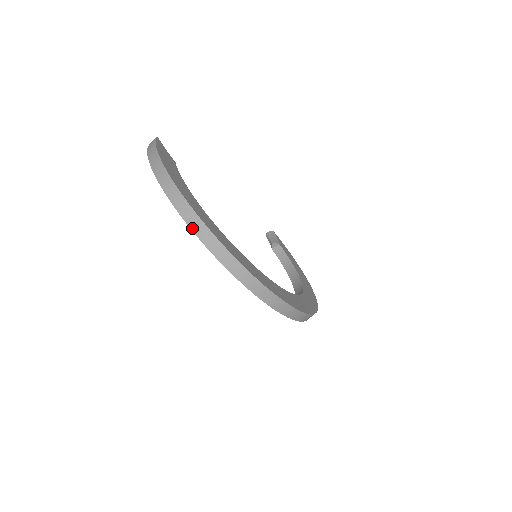
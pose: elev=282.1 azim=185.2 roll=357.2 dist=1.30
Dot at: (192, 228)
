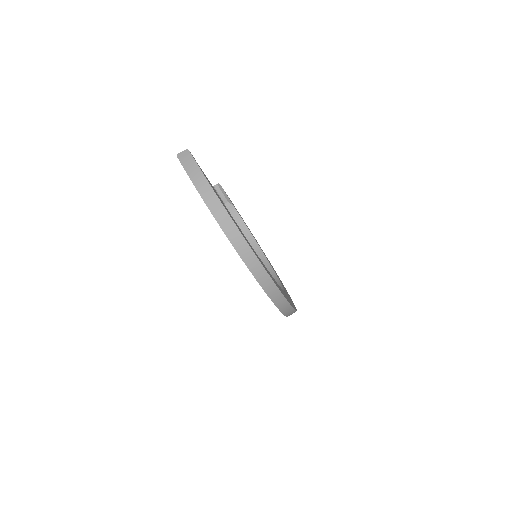
Dot at: (259, 282)
